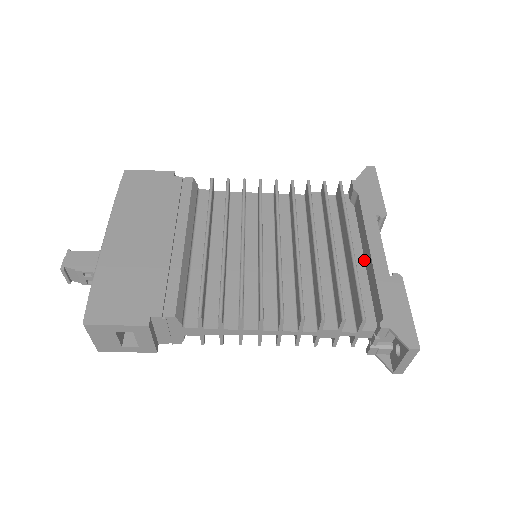
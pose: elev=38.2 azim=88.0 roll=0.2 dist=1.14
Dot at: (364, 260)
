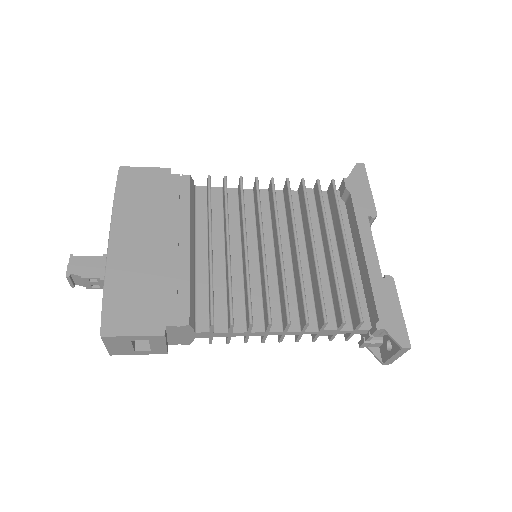
Dot at: (357, 259)
